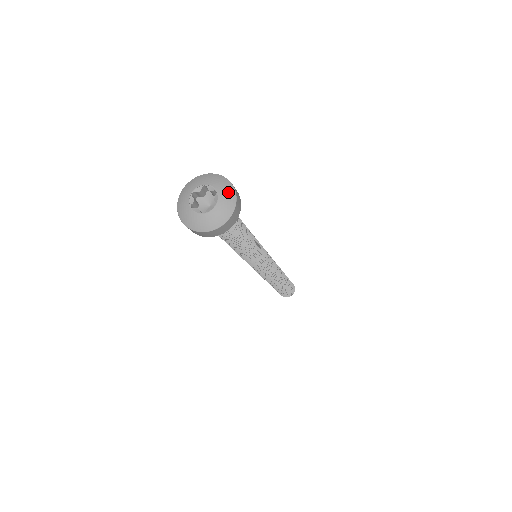
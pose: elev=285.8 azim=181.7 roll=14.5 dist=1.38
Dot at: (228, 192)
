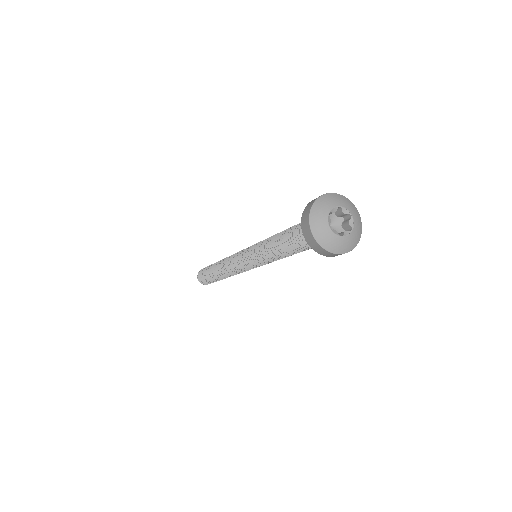
Dot at: (355, 240)
